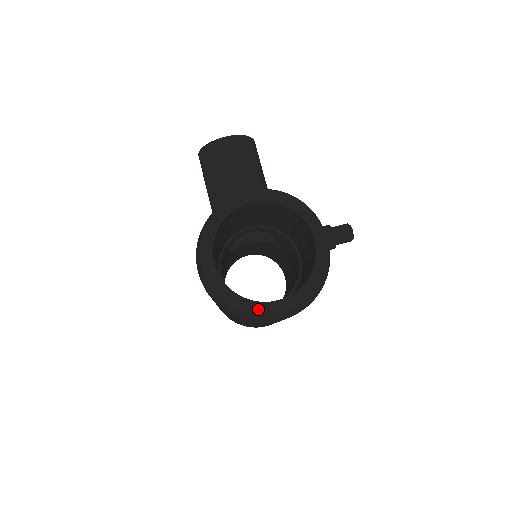
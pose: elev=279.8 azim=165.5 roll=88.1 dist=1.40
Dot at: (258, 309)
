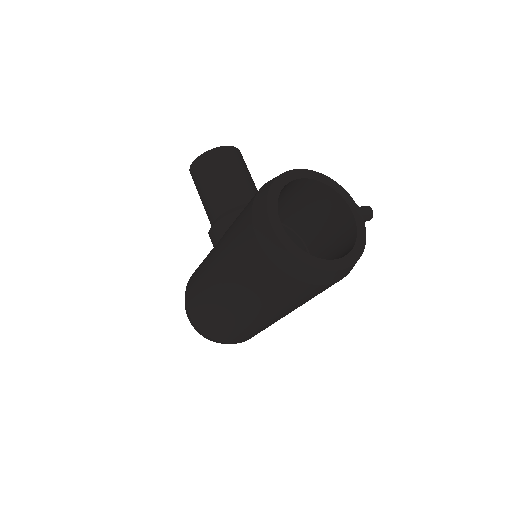
Dot at: (325, 266)
